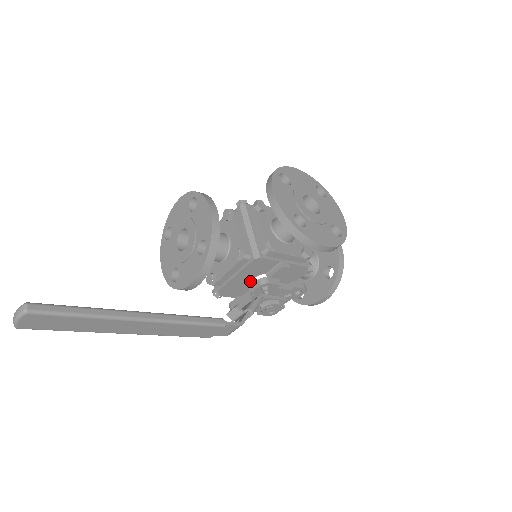
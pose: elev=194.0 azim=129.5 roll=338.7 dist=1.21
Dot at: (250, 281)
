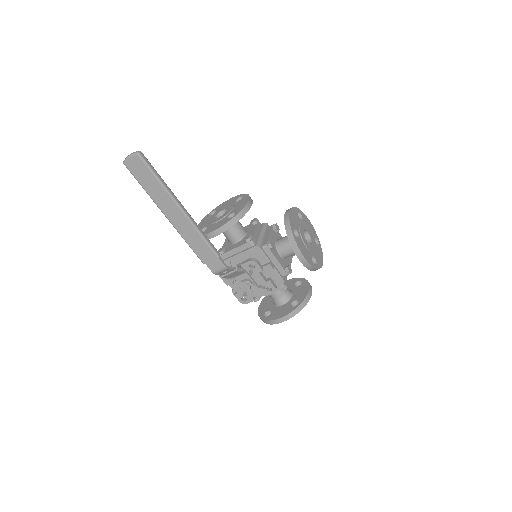
Dot at: occluded
